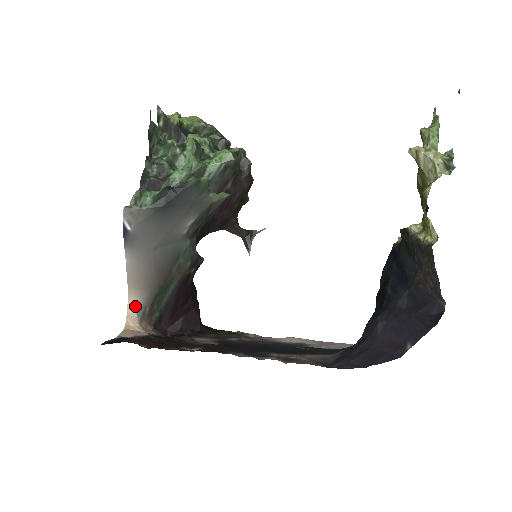
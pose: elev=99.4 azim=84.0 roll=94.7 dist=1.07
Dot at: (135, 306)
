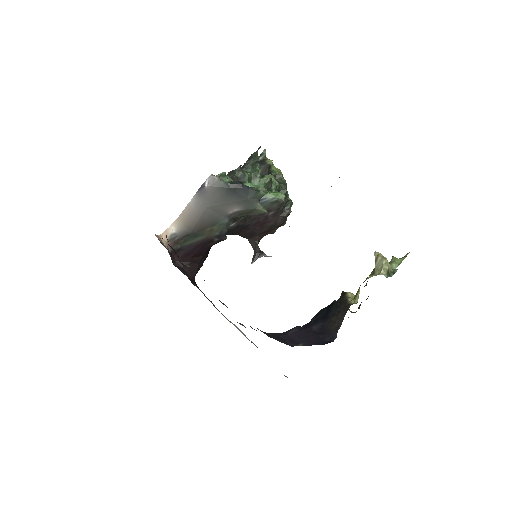
Dot at: (173, 230)
